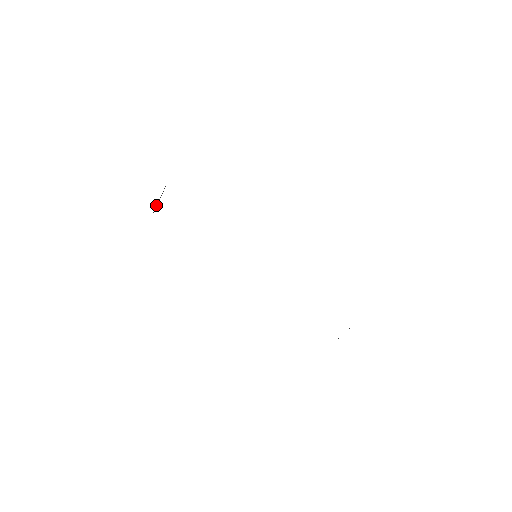
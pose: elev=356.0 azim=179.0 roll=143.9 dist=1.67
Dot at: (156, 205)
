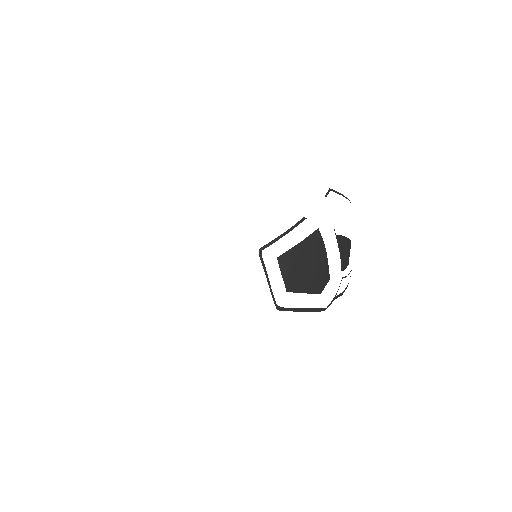
Dot at: occluded
